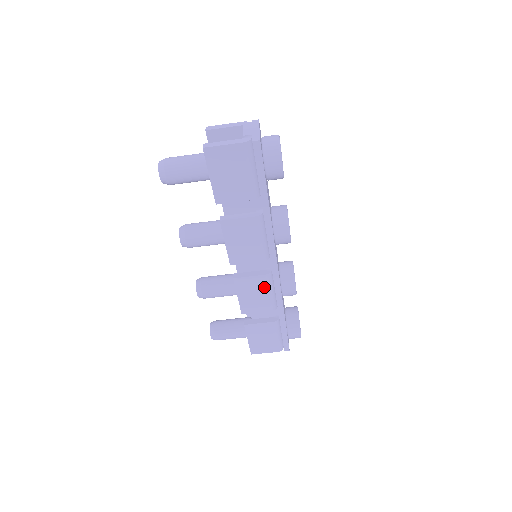
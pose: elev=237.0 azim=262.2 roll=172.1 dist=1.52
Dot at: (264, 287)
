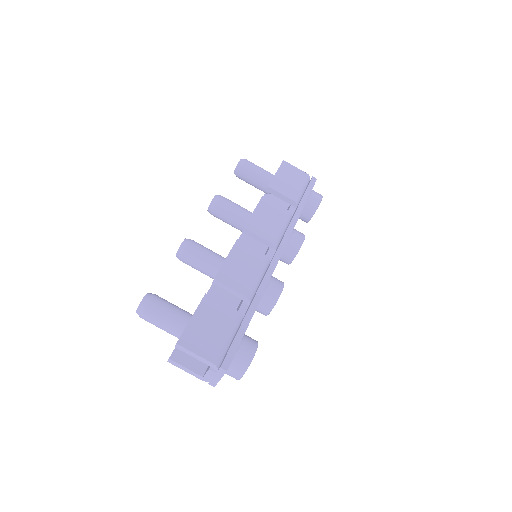
Dot at: (257, 266)
